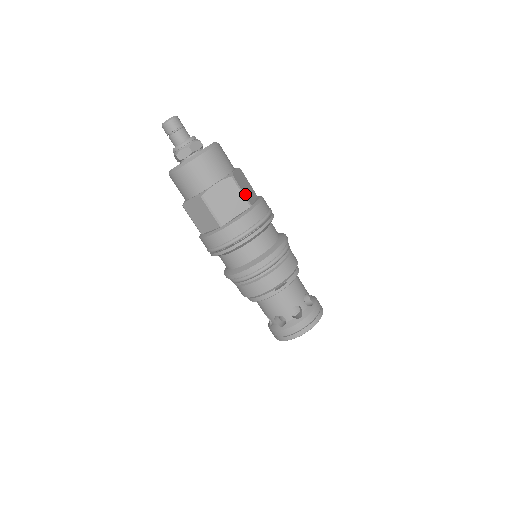
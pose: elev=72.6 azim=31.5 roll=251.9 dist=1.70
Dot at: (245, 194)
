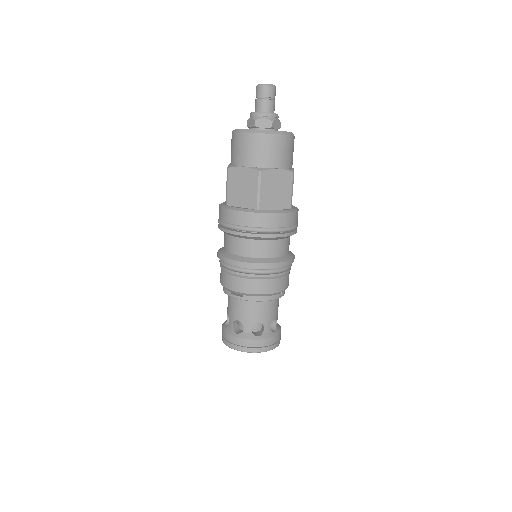
Dot at: (262, 195)
